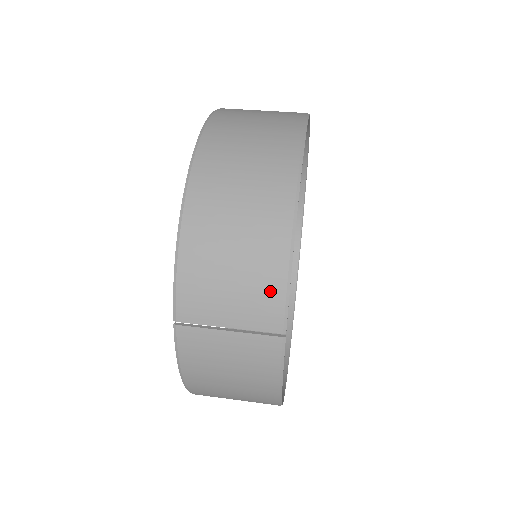
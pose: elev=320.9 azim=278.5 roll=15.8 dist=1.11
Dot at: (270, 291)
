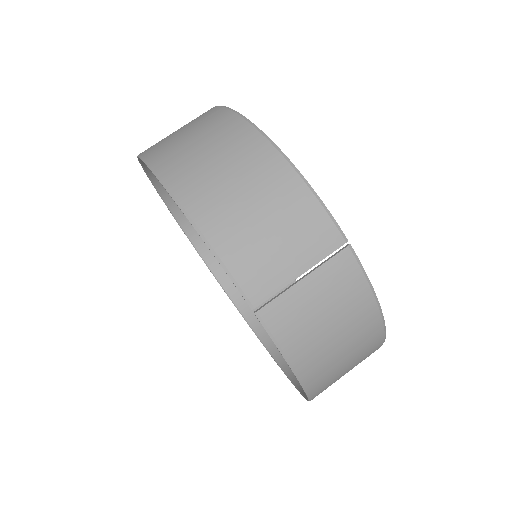
Dot at: (309, 214)
